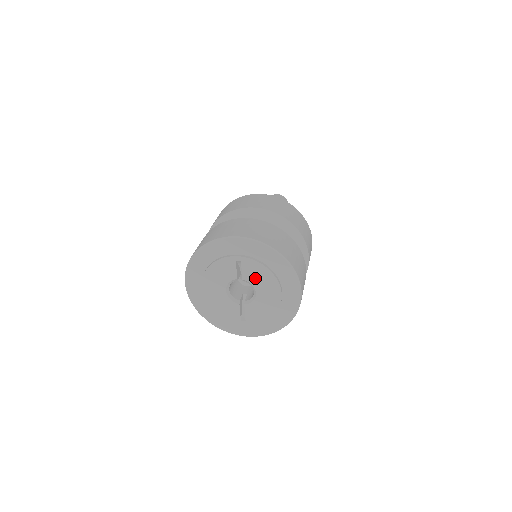
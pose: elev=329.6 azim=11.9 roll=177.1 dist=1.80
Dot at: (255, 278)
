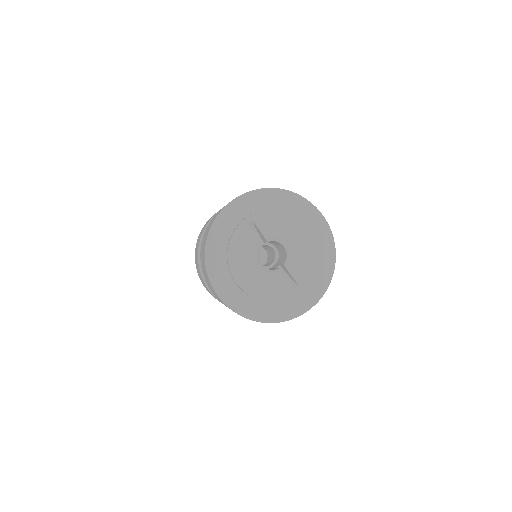
Dot at: (276, 229)
